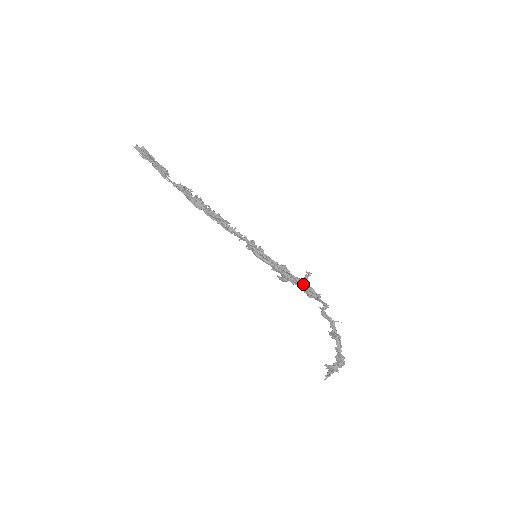
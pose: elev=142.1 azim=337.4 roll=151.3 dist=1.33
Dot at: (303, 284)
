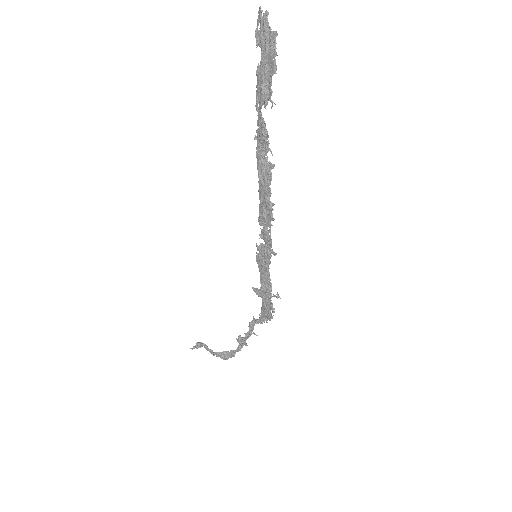
Dot at: (270, 308)
